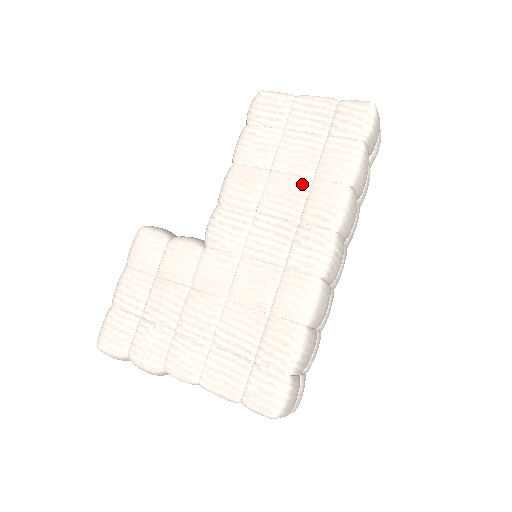
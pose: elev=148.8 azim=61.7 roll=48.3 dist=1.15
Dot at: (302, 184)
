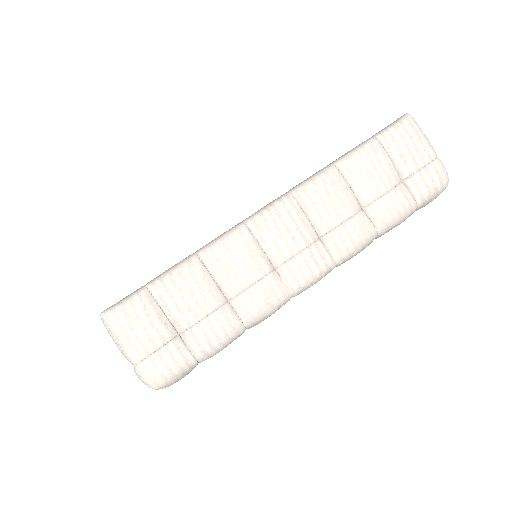
Dot at: occluded
